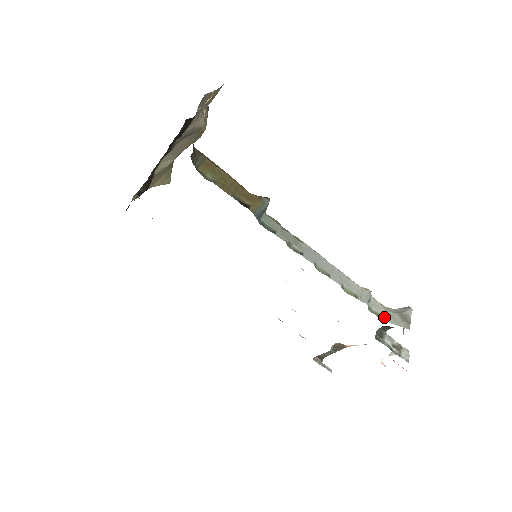
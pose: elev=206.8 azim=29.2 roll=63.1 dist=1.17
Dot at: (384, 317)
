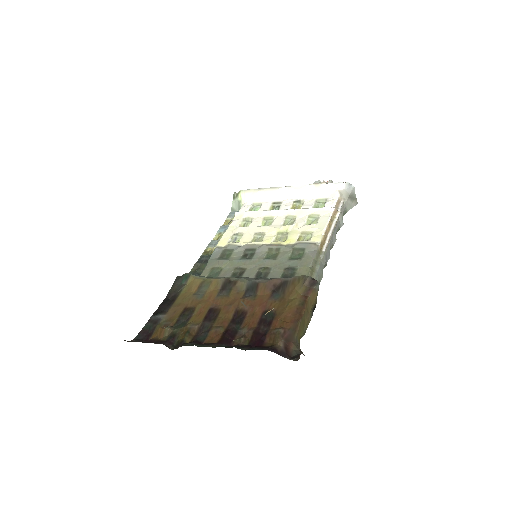
Dot at: (345, 211)
